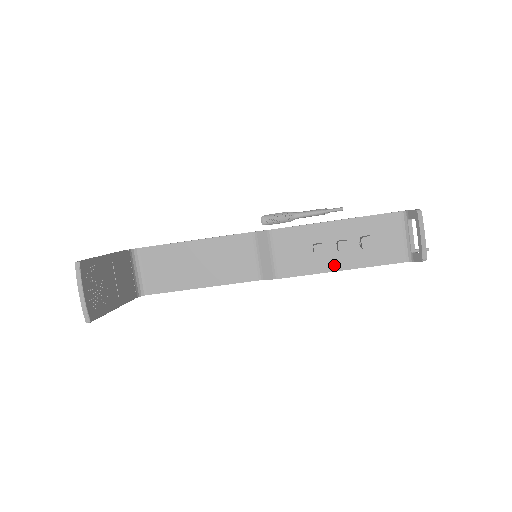
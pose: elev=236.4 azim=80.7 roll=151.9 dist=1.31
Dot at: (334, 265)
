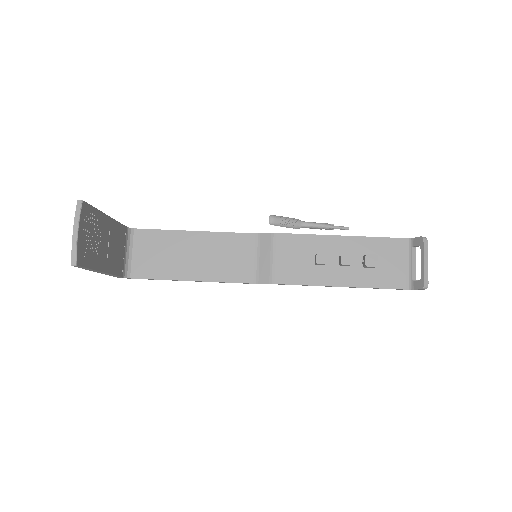
Dot at: (333, 280)
